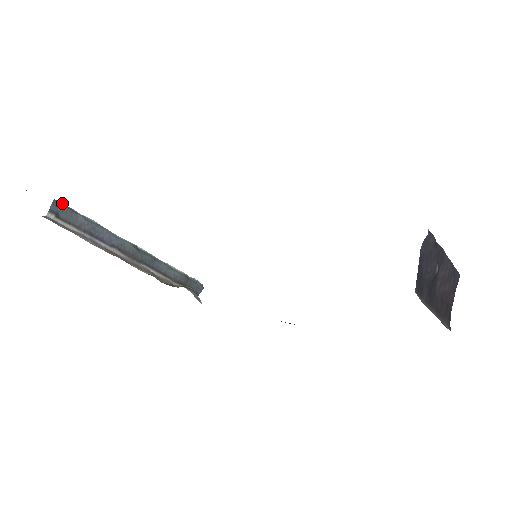
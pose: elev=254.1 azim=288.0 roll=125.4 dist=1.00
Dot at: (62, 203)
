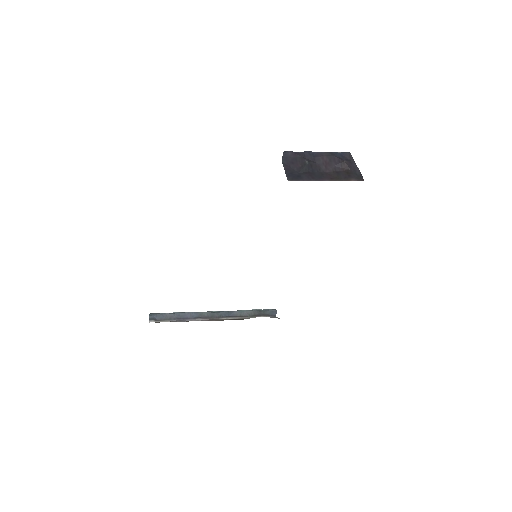
Dot at: (155, 313)
